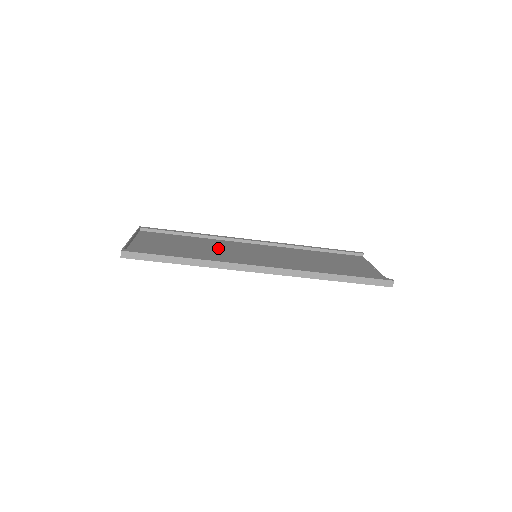
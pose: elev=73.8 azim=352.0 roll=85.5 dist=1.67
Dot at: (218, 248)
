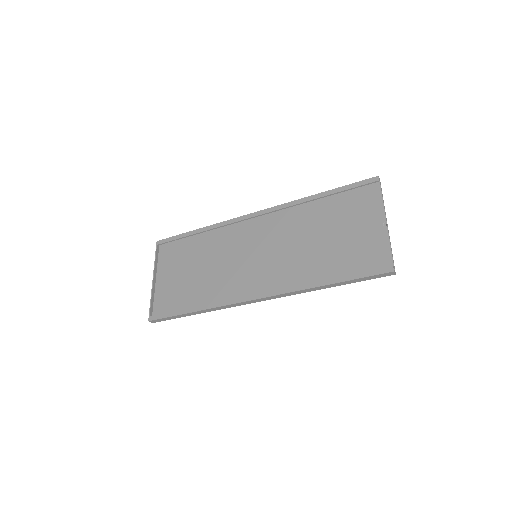
Dot at: (222, 256)
